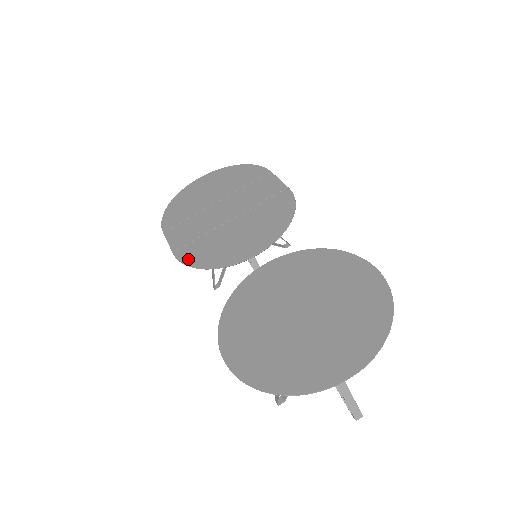
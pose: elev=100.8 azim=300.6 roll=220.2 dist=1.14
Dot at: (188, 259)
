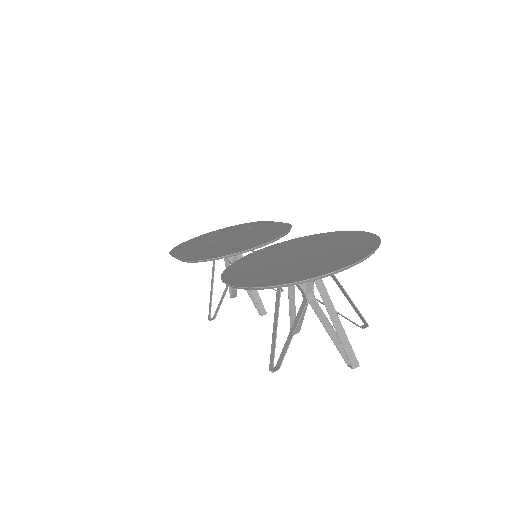
Dot at: (194, 258)
